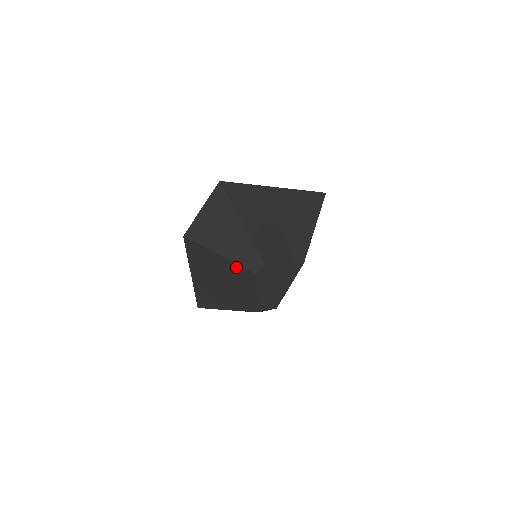
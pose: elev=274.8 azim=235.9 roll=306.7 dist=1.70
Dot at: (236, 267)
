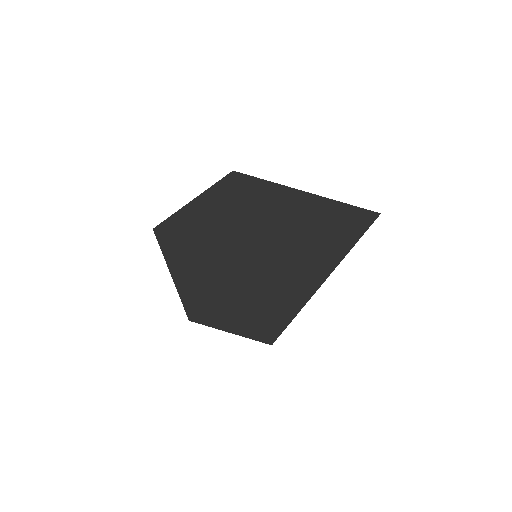
Dot at: occluded
